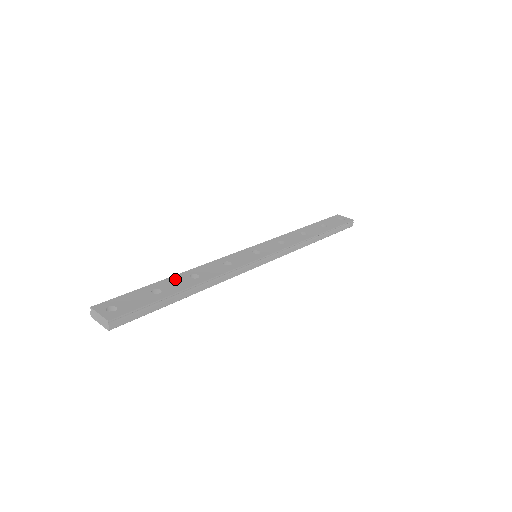
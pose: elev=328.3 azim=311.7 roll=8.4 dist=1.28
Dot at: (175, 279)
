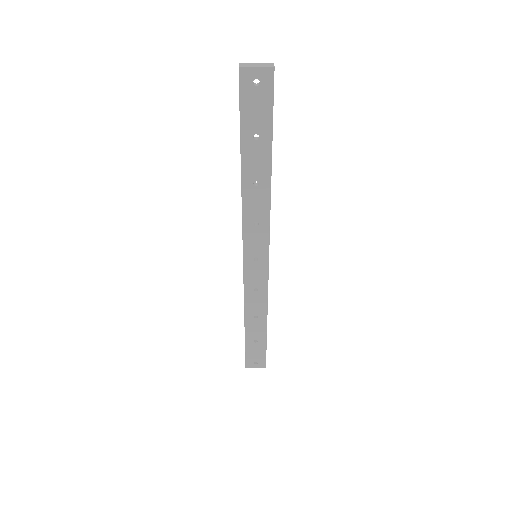
Dot at: occluded
